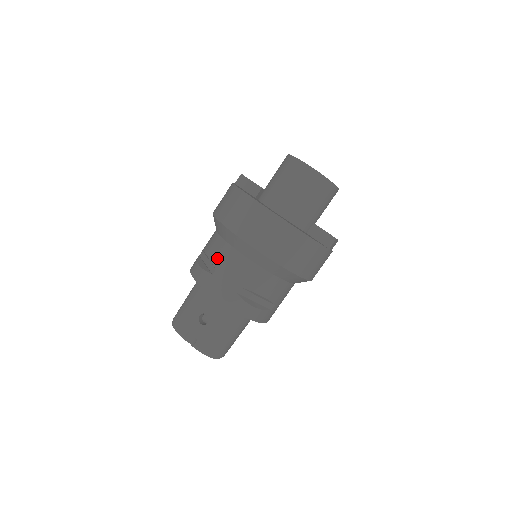
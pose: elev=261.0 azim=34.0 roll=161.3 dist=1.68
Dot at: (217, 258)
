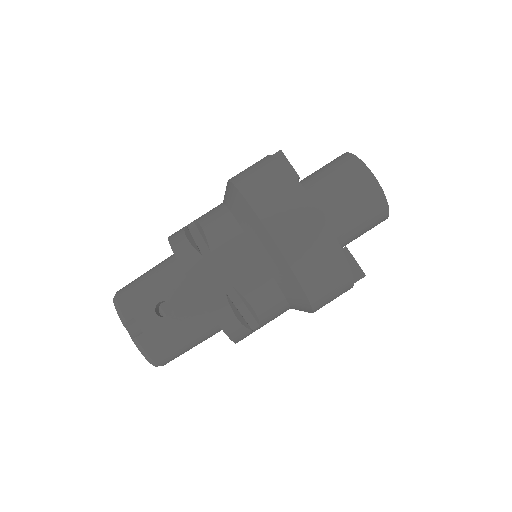
Dot at: (218, 238)
